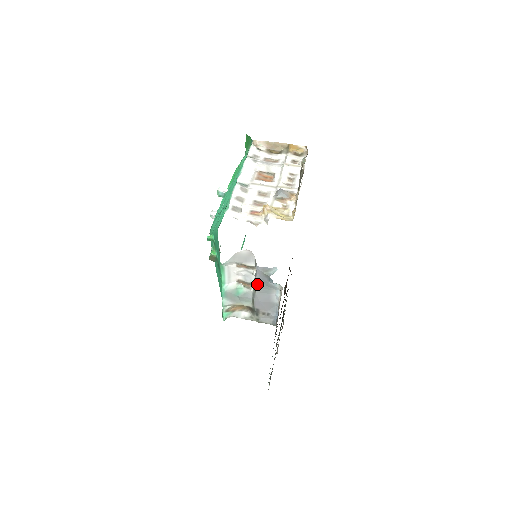
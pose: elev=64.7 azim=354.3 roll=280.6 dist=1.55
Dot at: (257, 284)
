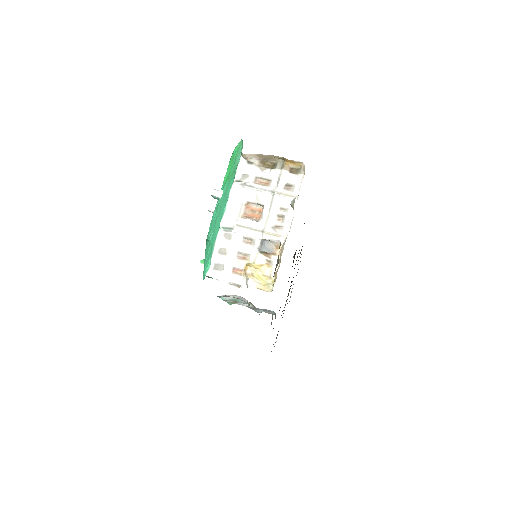
Dot at: occluded
